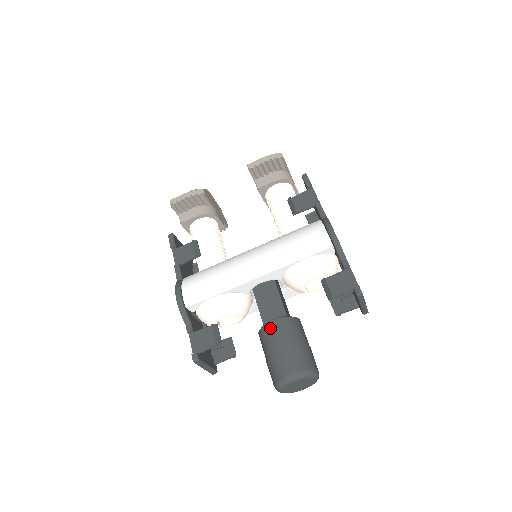
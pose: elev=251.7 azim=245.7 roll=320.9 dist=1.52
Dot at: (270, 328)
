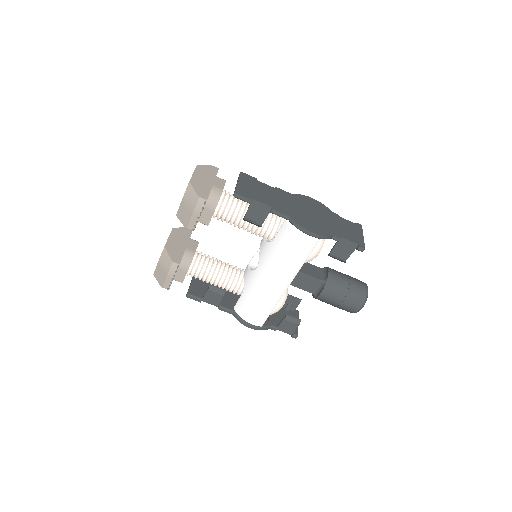
Dot at: (323, 298)
